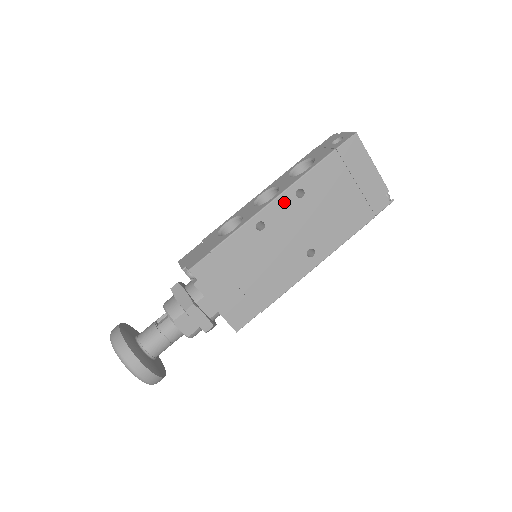
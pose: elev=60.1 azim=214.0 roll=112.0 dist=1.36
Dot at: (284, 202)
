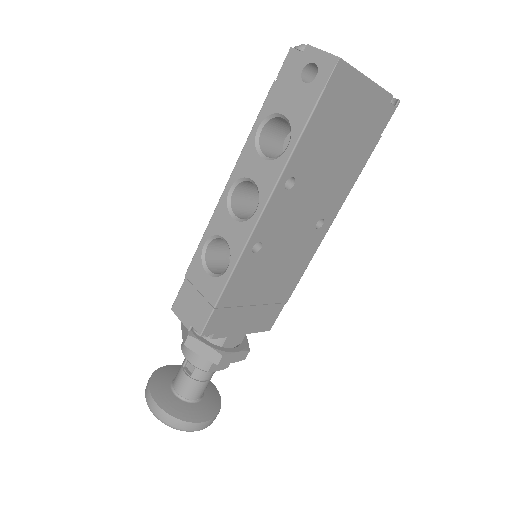
Dot at: (274, 206)
